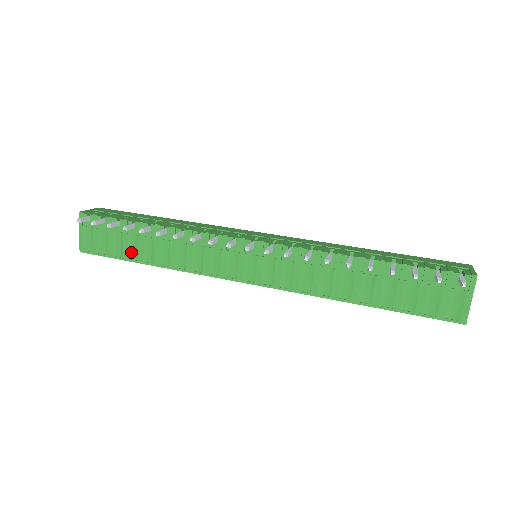
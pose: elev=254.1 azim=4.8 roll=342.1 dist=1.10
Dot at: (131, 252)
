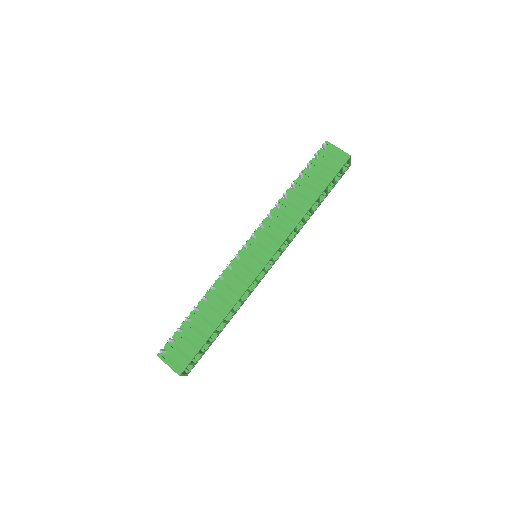
Dot at: (203, 334)
